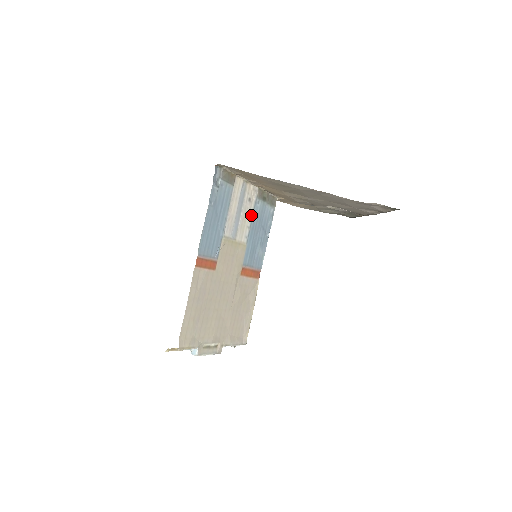
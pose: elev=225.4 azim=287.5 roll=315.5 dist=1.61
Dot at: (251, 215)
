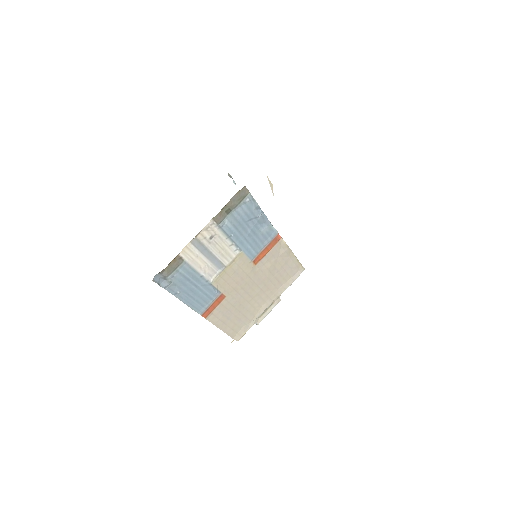
Dot at: (225, 237)
